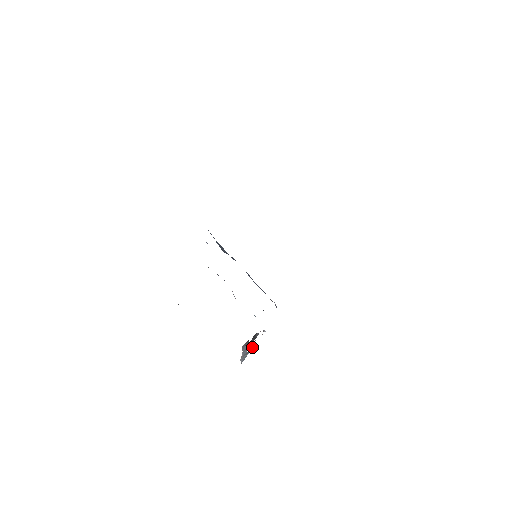
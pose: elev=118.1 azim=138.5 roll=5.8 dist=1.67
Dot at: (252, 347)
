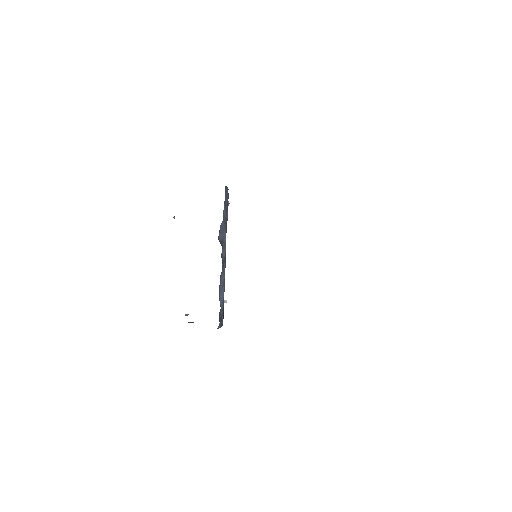
Dot at: occluded
